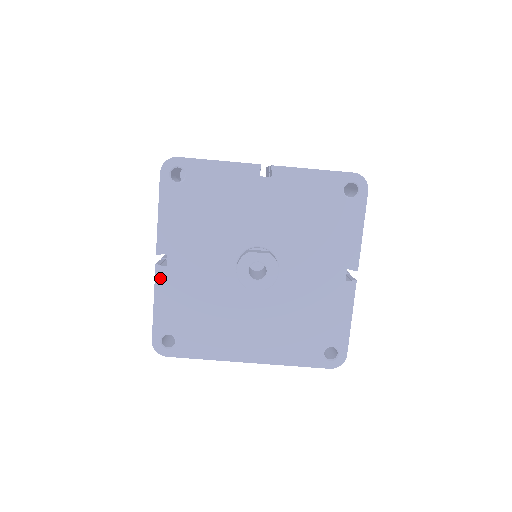
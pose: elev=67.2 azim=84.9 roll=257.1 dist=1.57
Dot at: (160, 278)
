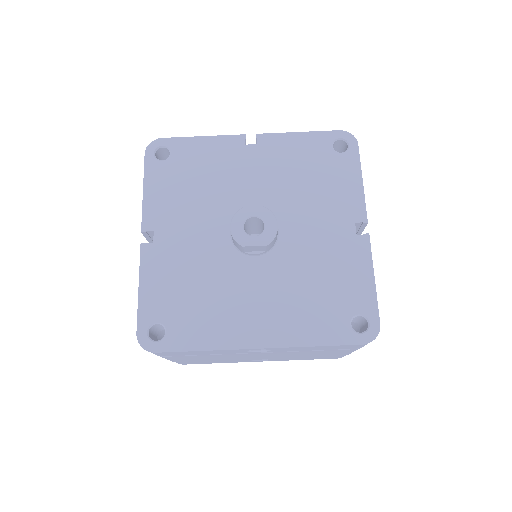
Dot at: (146, 257)
